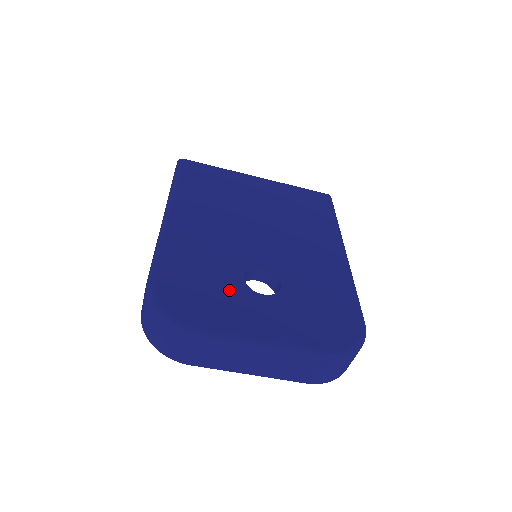
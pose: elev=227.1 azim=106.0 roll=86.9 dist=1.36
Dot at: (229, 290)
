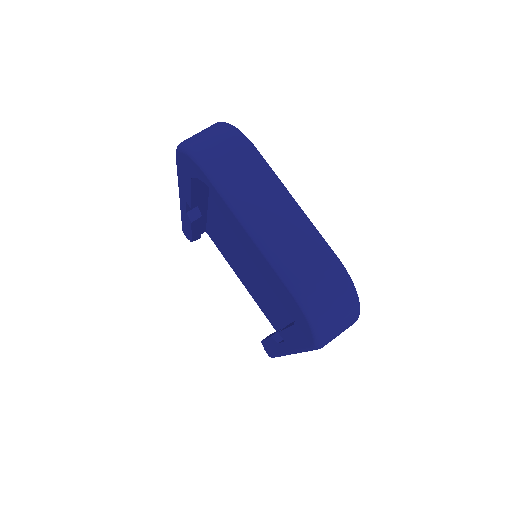
Dot at: occluded
